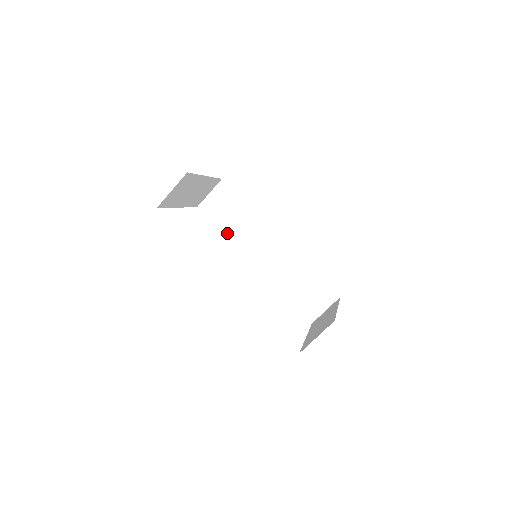
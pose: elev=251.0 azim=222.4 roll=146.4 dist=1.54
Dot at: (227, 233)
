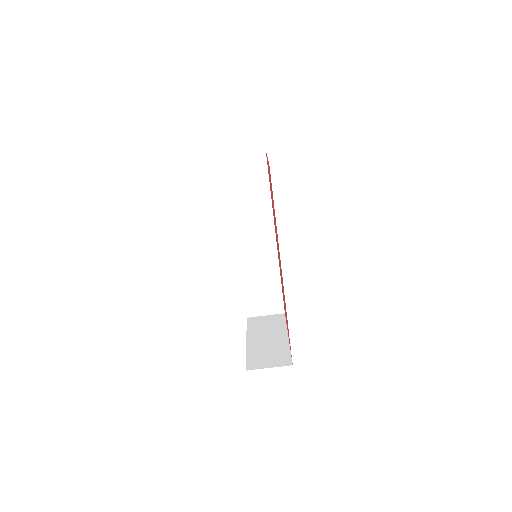
Dot at: (233, 199)
